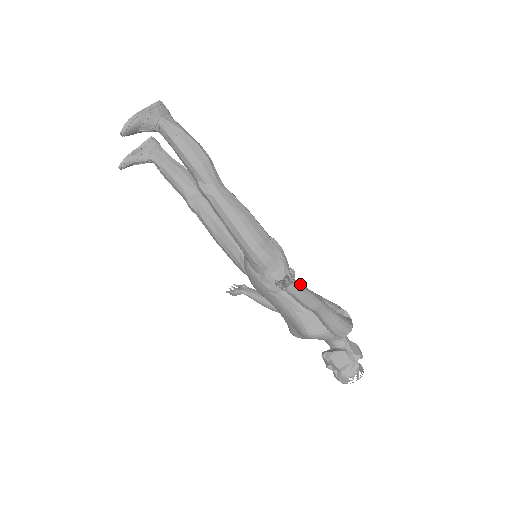
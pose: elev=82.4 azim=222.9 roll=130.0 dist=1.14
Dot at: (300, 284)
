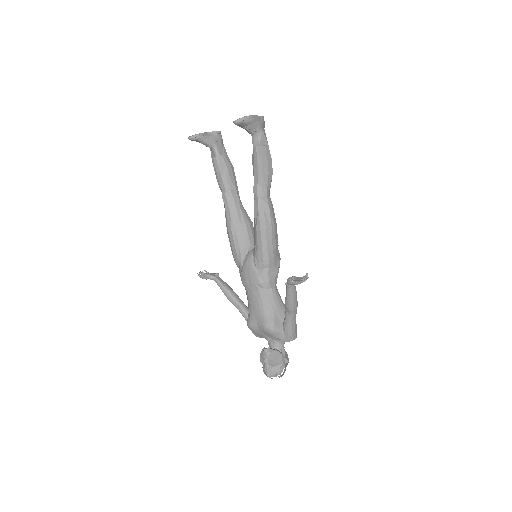
Dot at: occluded
